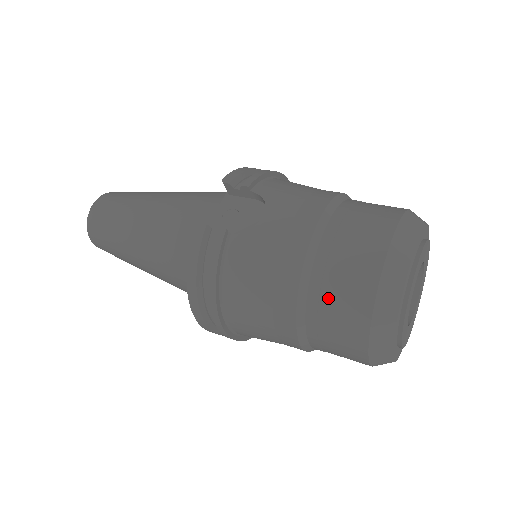
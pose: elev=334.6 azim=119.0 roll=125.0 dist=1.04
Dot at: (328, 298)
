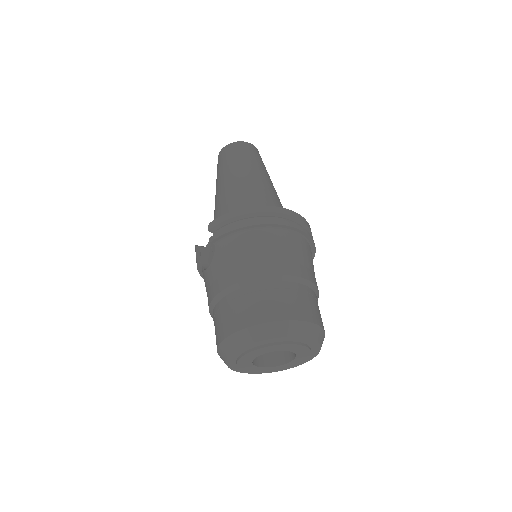
Dot at: occluded
